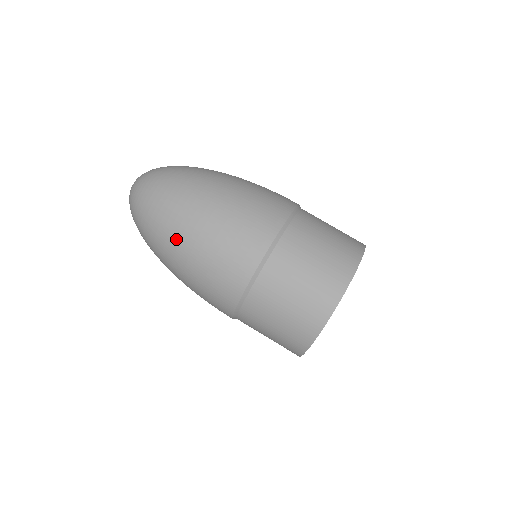
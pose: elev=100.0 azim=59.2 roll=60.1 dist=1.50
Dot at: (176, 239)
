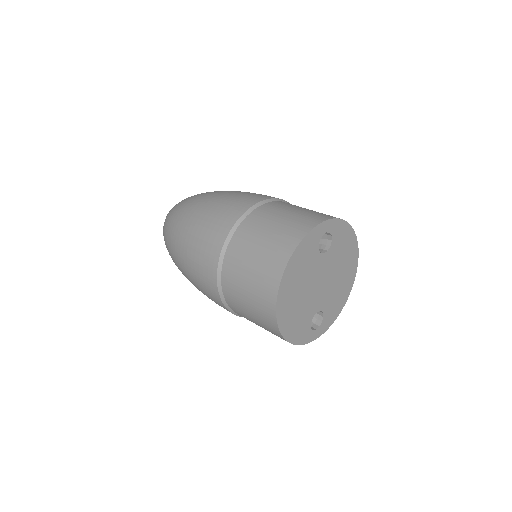
Dot at: (180, 227)
